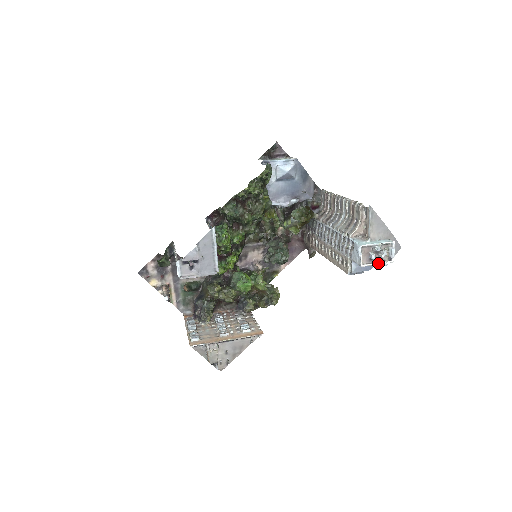
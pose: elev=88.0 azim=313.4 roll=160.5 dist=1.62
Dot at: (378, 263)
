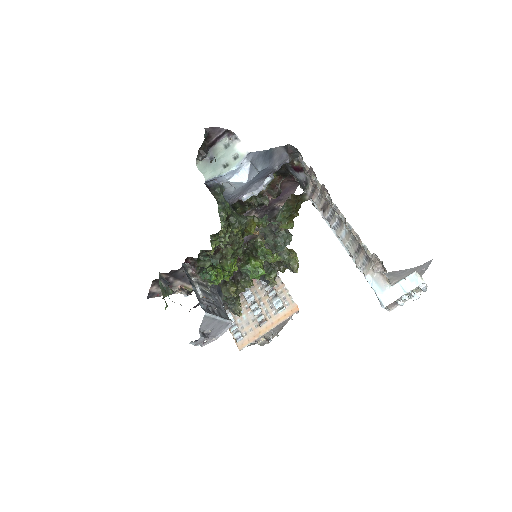
Dot at: (408, 299)
